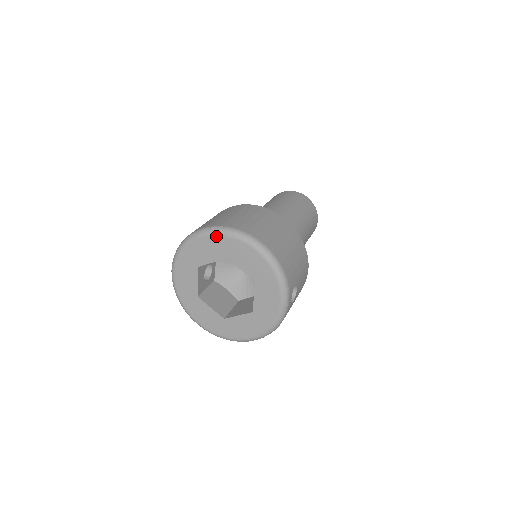
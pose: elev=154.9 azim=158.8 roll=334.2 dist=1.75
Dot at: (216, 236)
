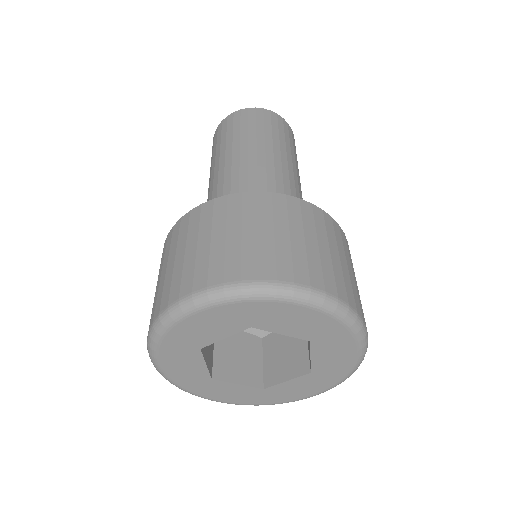
Dot at: (222, 306)
